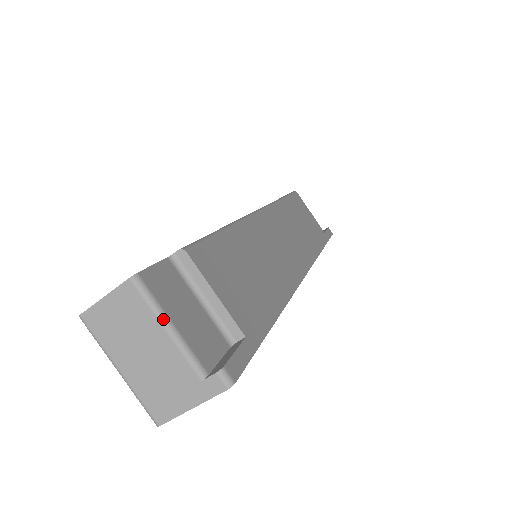
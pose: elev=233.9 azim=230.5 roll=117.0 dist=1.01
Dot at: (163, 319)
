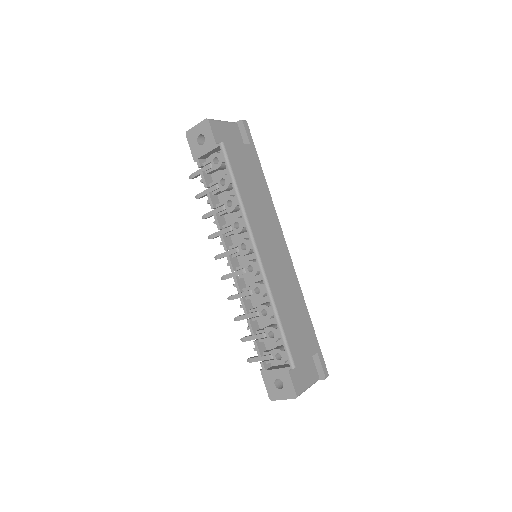
Dot at: occluded
